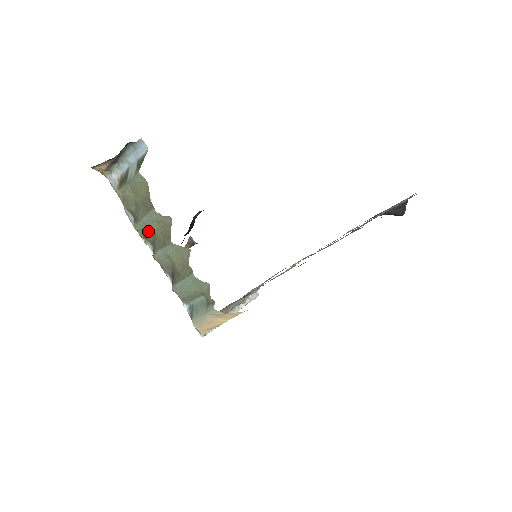
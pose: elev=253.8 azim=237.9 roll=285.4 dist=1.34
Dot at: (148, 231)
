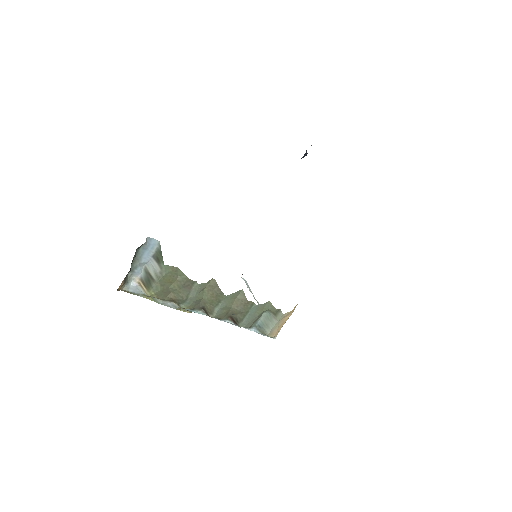
Dot at: (196, 302)
